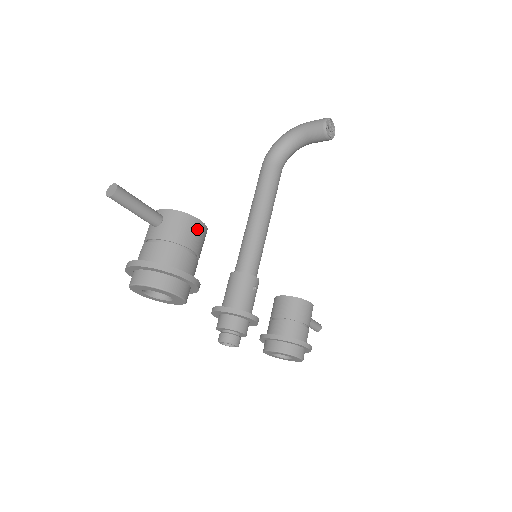
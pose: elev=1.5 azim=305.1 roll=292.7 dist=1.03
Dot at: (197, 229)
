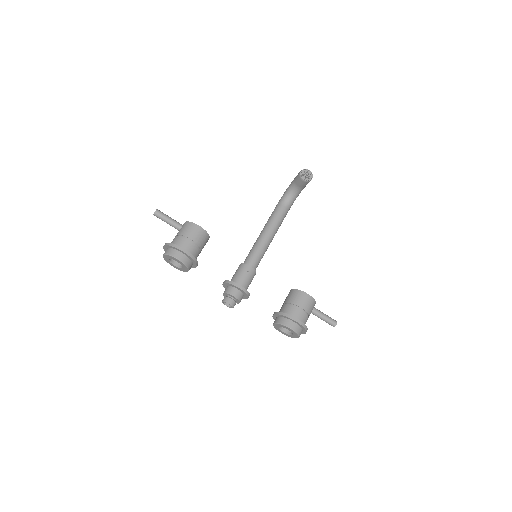
Dot at: (196, 229)
